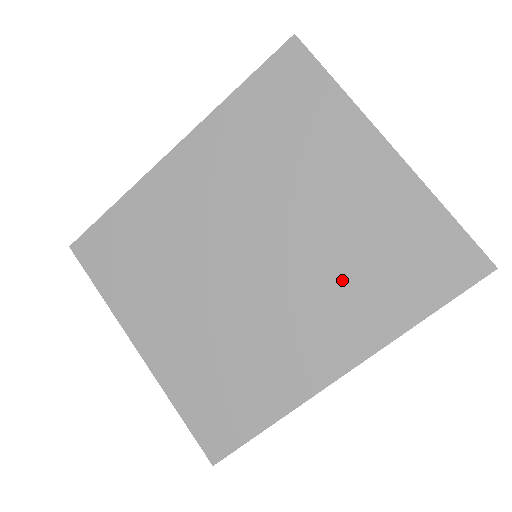
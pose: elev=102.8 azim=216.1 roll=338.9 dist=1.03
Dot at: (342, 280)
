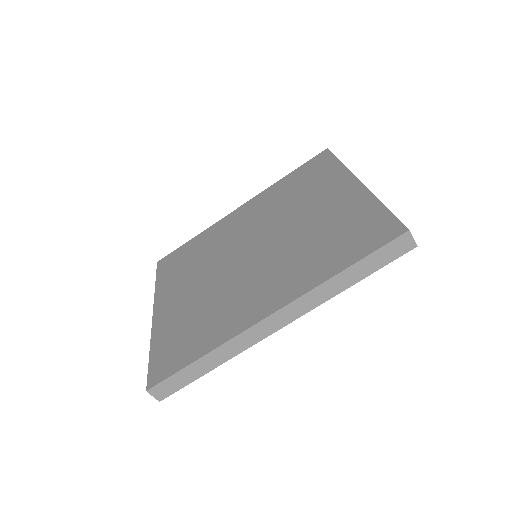
Dot at: (299, 254)
